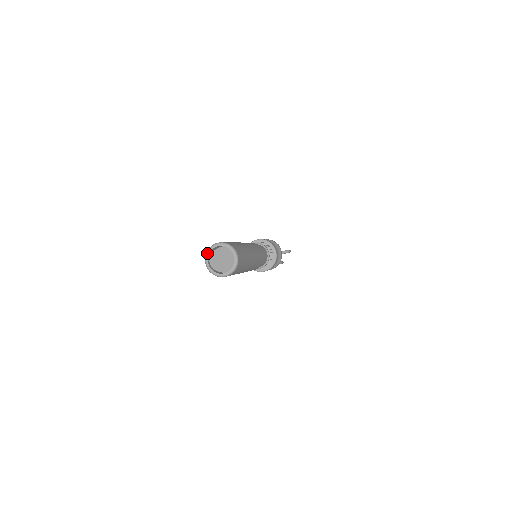
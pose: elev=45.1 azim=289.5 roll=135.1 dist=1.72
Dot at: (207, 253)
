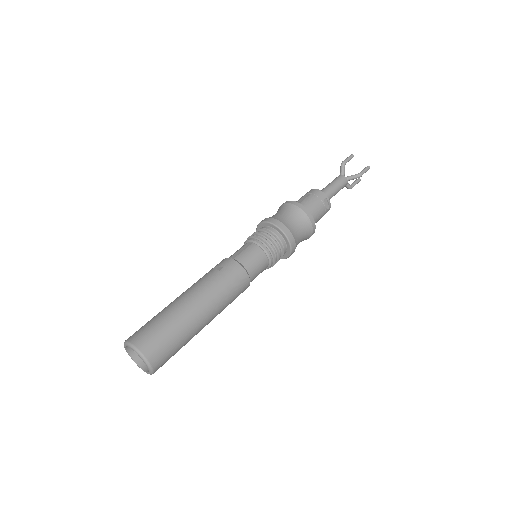
Dot at: (124, 346)
